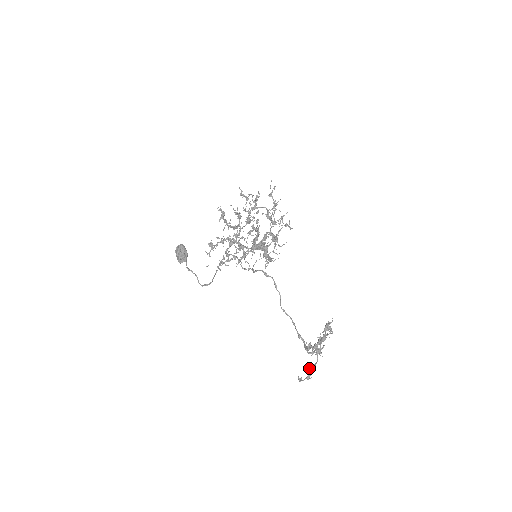
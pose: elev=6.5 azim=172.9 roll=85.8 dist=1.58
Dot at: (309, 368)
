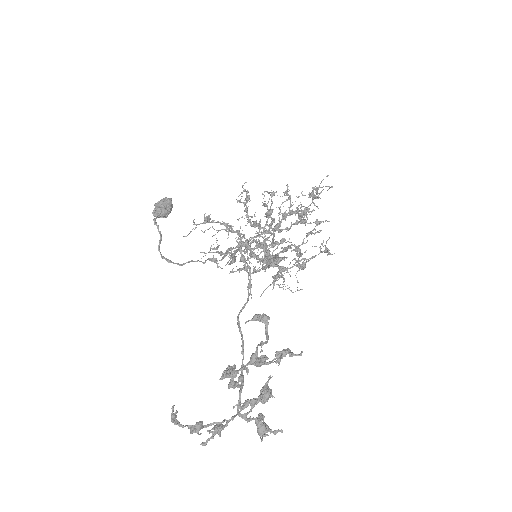
Dot at: (214, 425)
